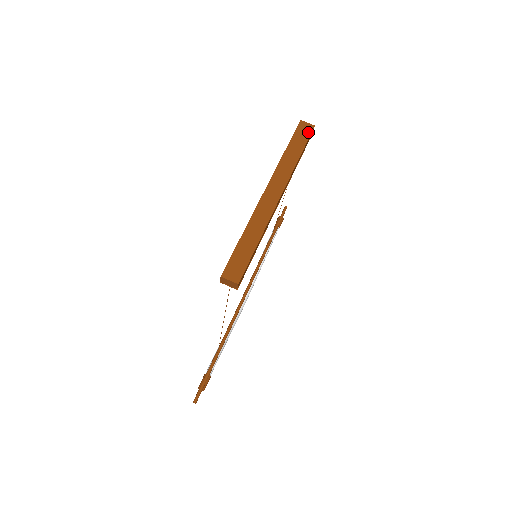
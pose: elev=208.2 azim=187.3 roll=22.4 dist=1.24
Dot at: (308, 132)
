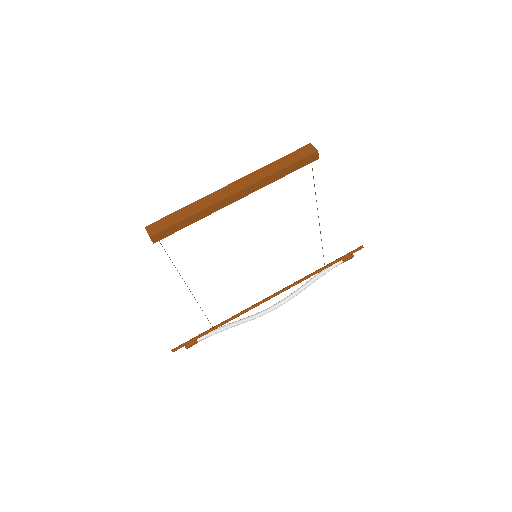
Dot at: (307, 154)
